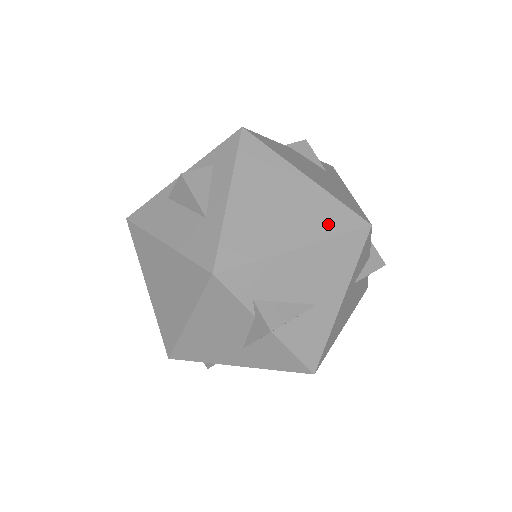
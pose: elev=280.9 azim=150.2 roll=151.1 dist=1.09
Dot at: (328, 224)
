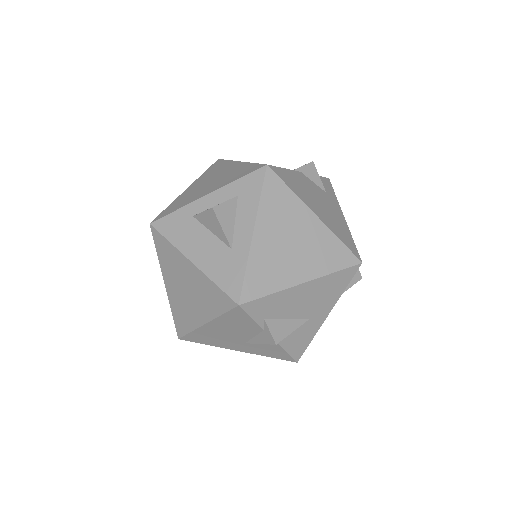
Dot at: (329, 261)
